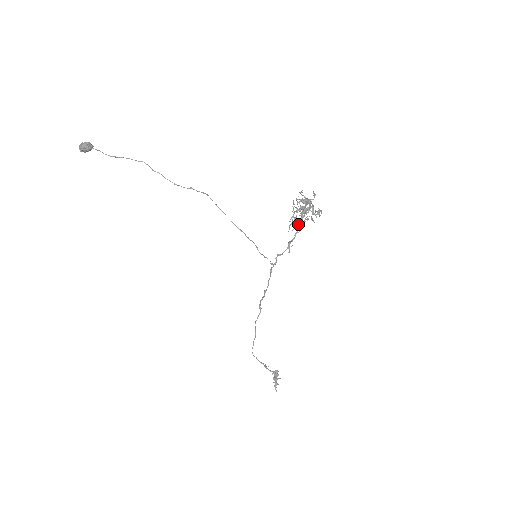
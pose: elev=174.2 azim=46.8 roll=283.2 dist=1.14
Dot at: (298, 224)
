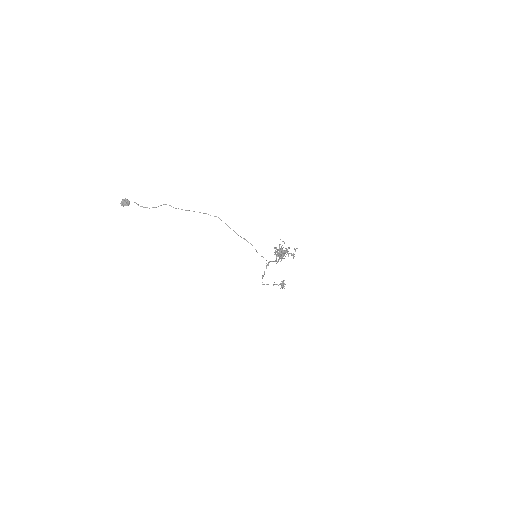
Dot at: occluded
